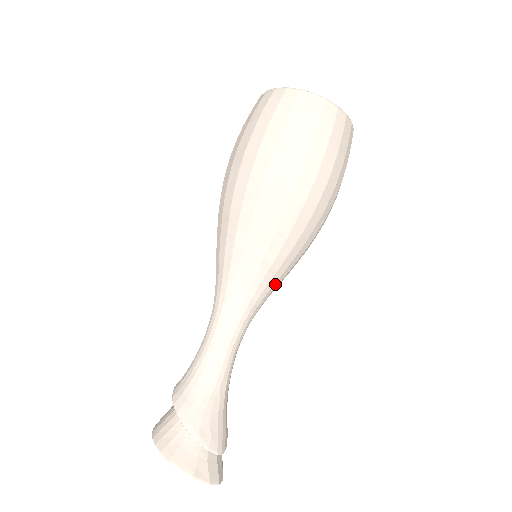
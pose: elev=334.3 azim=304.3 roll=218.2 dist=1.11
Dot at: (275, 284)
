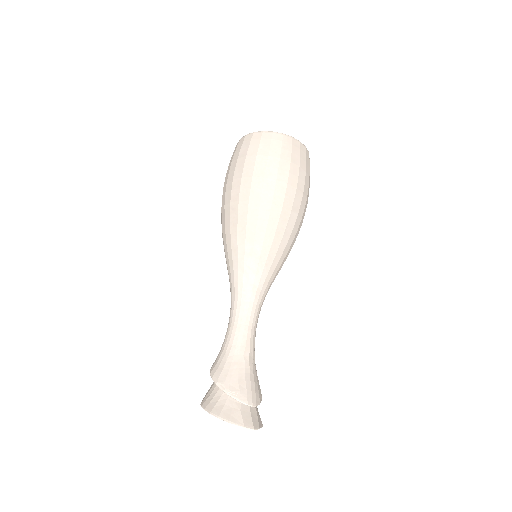
Dot at: (271, 270)
